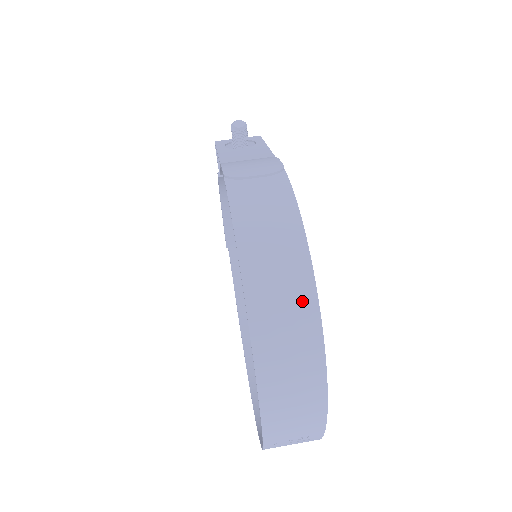
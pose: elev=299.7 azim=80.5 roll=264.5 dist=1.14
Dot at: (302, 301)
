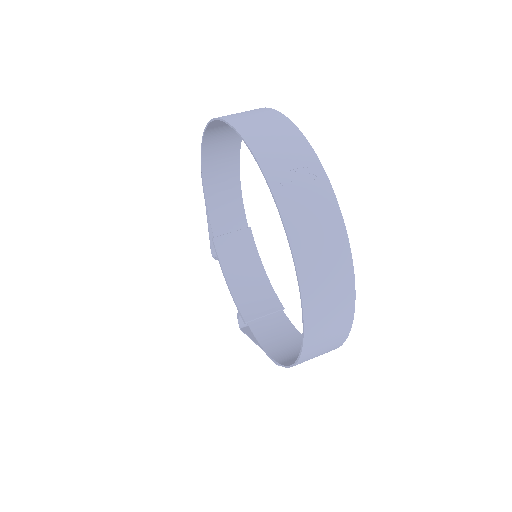
Dot at: occluded
